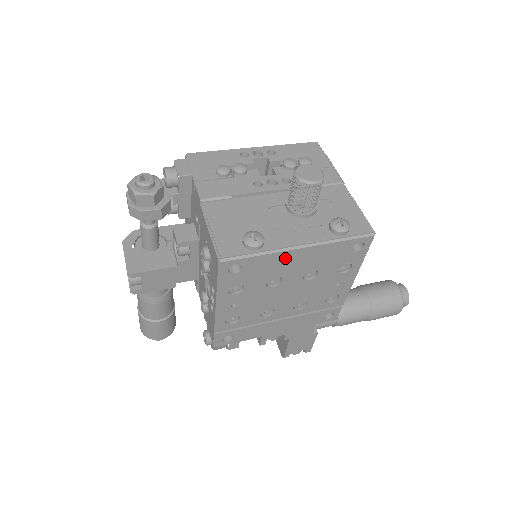
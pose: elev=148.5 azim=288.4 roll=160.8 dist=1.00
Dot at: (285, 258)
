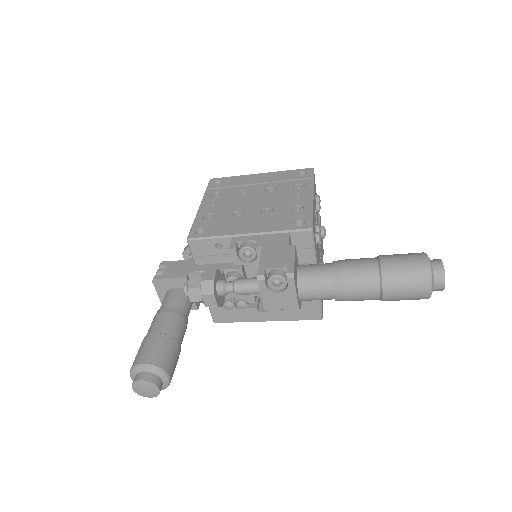
Dot at: (250, 178)
